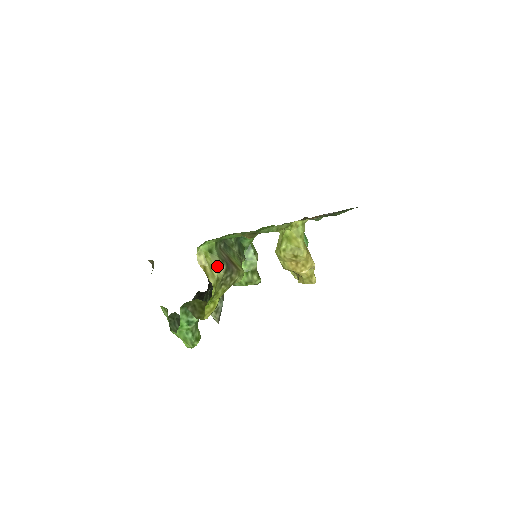
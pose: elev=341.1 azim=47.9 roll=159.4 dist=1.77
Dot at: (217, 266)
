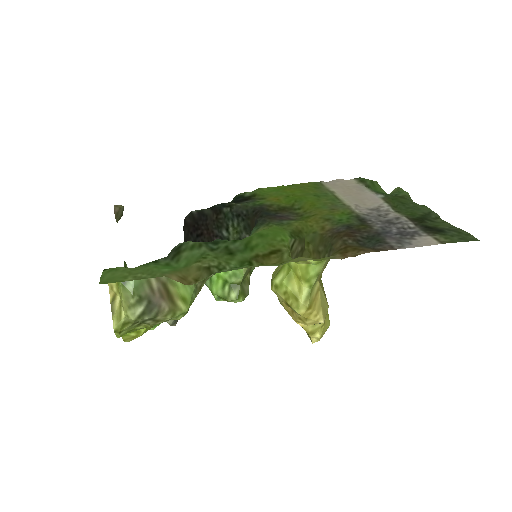
Dot at: (127, 306)
